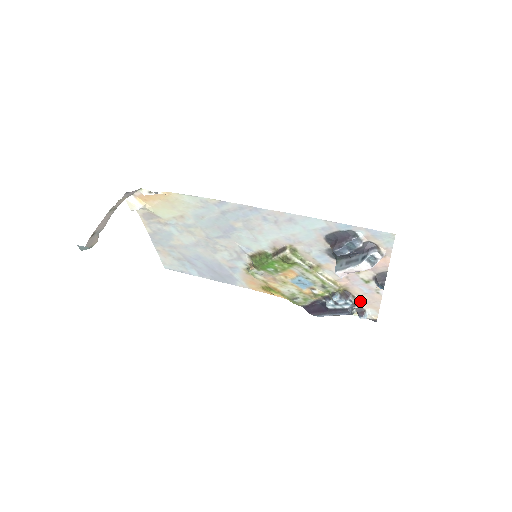
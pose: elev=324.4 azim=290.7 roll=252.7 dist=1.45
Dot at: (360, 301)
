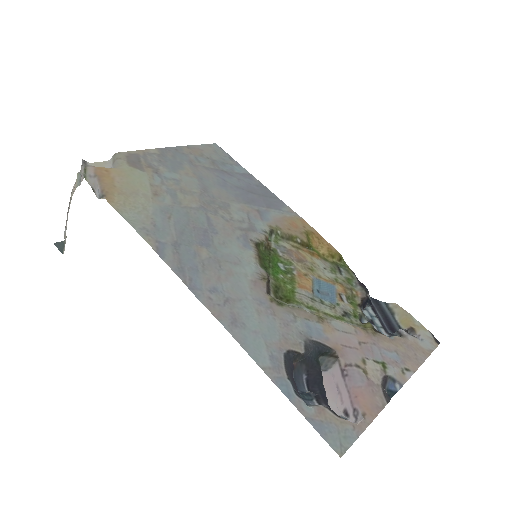
Dot at: (401, 339)
